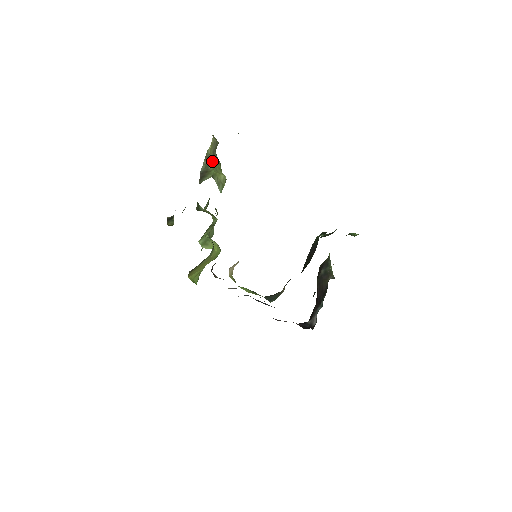
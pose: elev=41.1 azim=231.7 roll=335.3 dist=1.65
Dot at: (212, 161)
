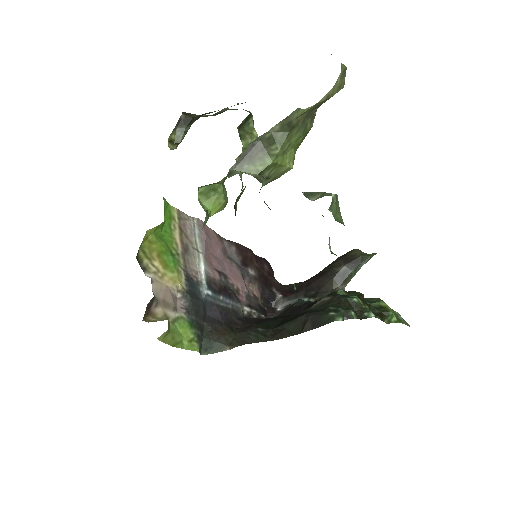
Dot at: (292, 131)
